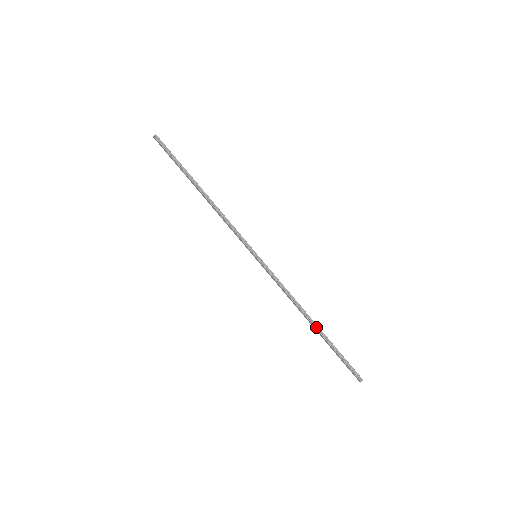
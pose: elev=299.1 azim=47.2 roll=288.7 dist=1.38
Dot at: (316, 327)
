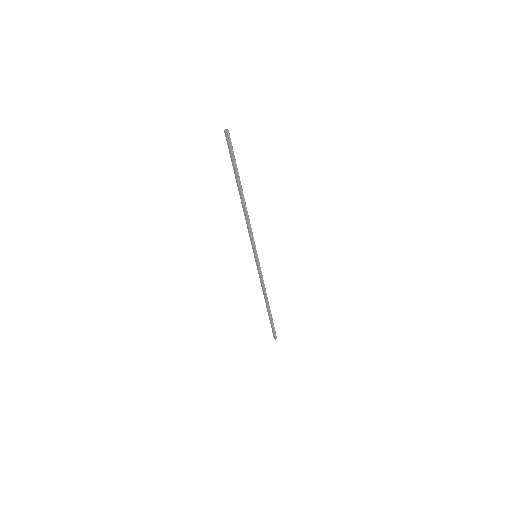
Dot at: (269, 308)
